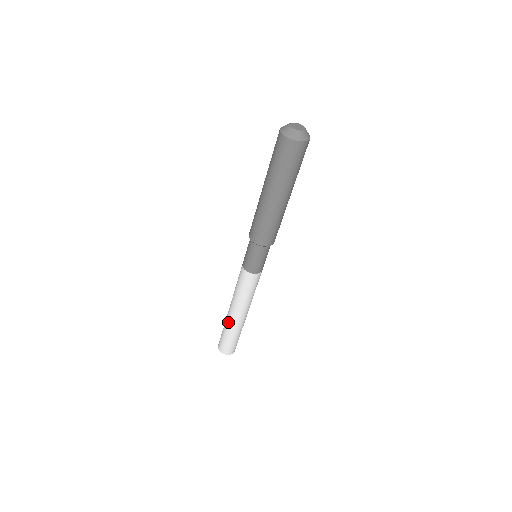
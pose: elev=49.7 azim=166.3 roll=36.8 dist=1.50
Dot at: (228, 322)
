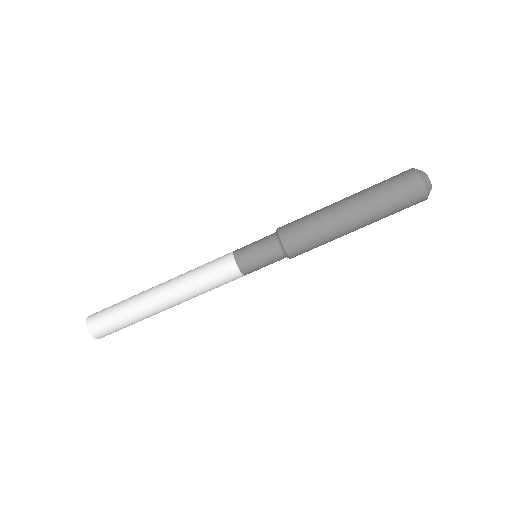
Dot at: (144, 291)
